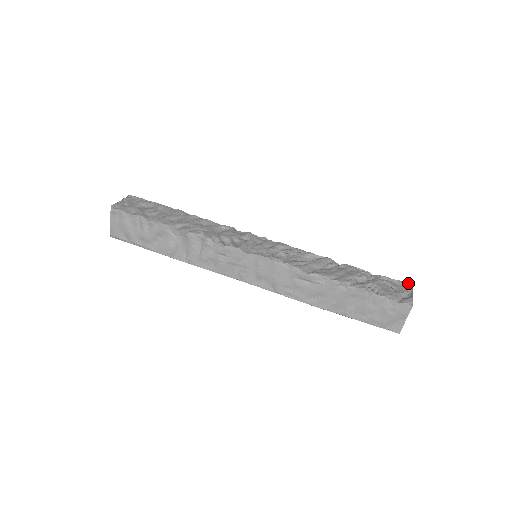
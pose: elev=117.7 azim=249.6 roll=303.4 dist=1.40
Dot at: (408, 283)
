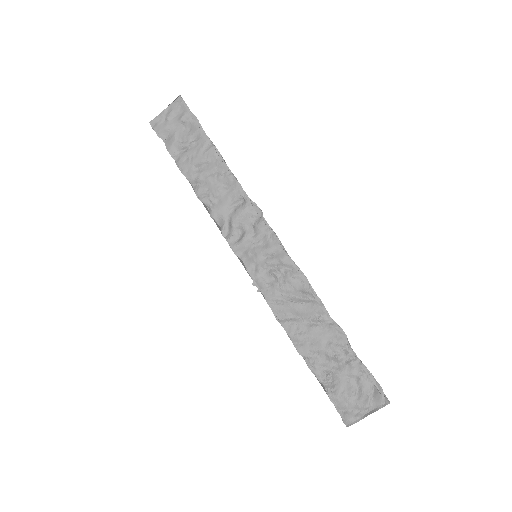
Dot at: (385, 398)
